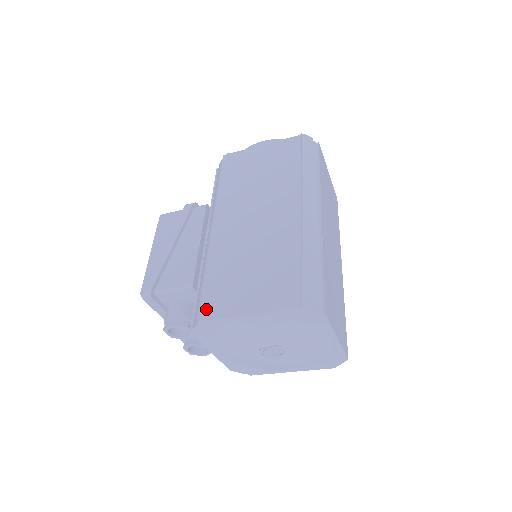
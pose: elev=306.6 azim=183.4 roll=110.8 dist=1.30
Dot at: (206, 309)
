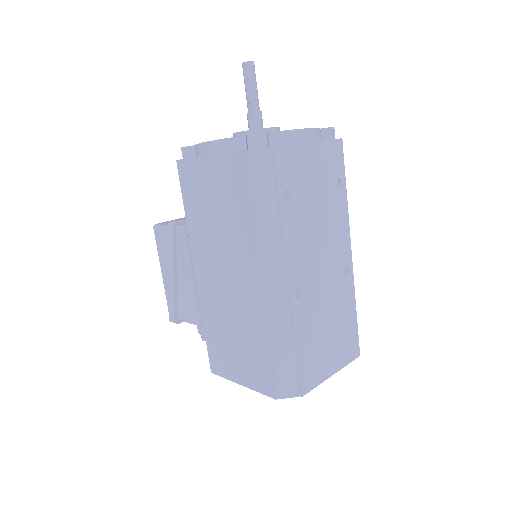
Dot at: (213, 365)
